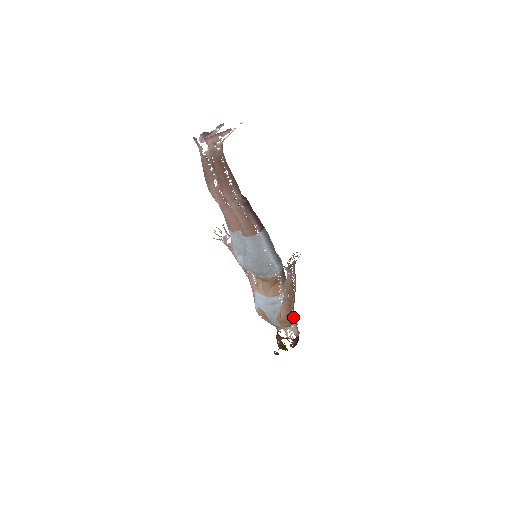
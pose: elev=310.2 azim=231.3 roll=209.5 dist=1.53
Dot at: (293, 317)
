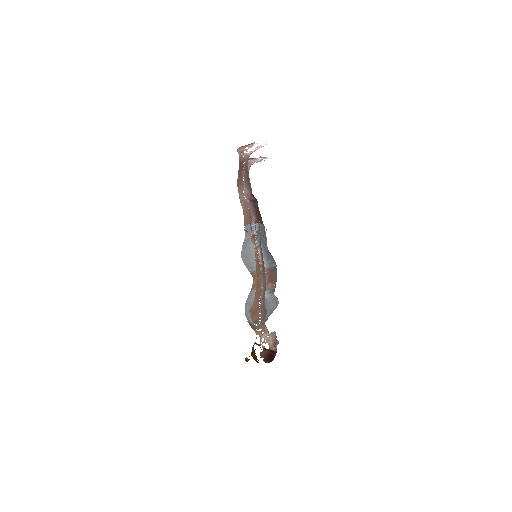
Dot at: (262, 310)
